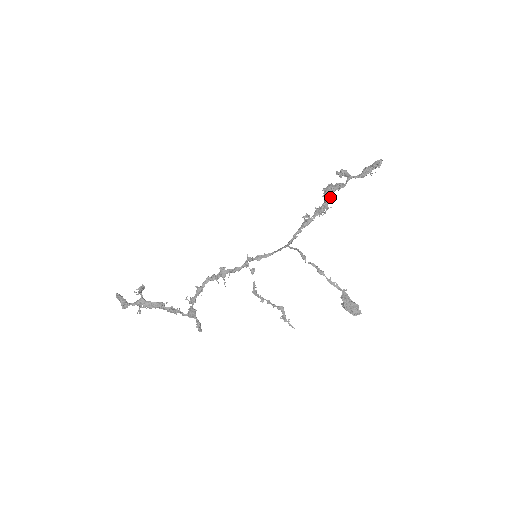
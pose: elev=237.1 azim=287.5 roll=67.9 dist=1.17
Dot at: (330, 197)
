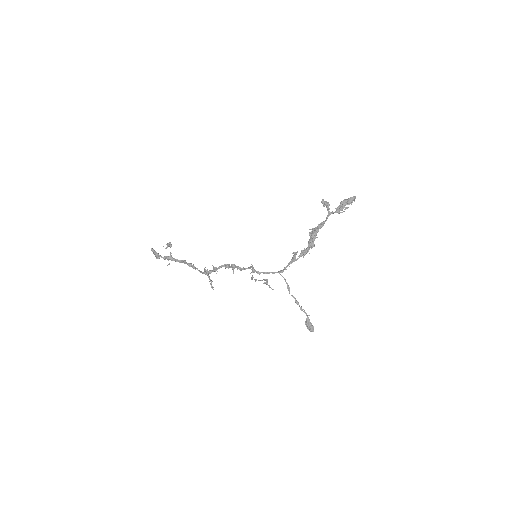
Dot at: (313, 243)
